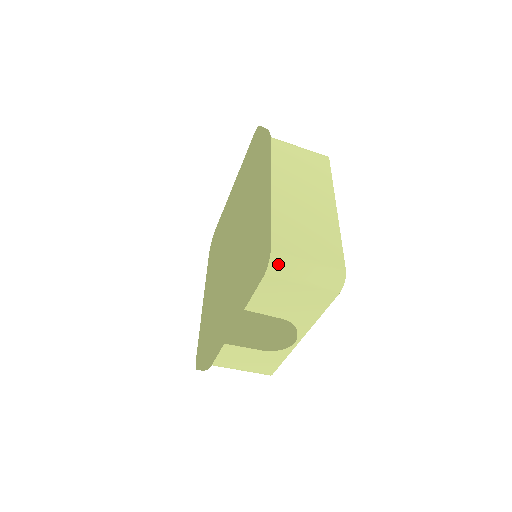
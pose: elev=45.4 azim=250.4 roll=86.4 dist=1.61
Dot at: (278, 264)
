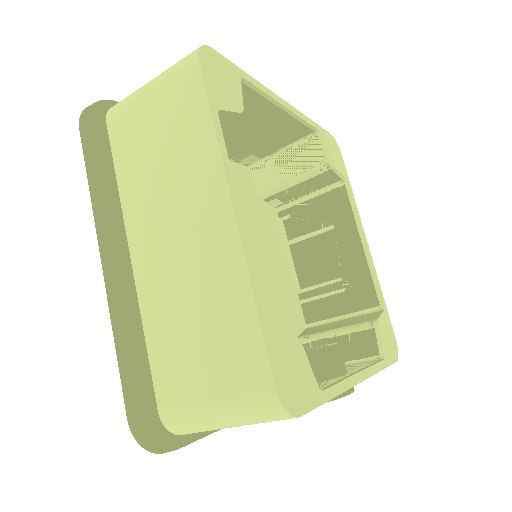
Dot at: (179, 427)
